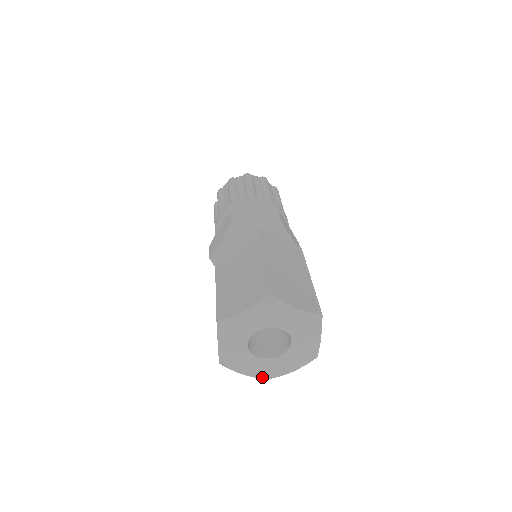
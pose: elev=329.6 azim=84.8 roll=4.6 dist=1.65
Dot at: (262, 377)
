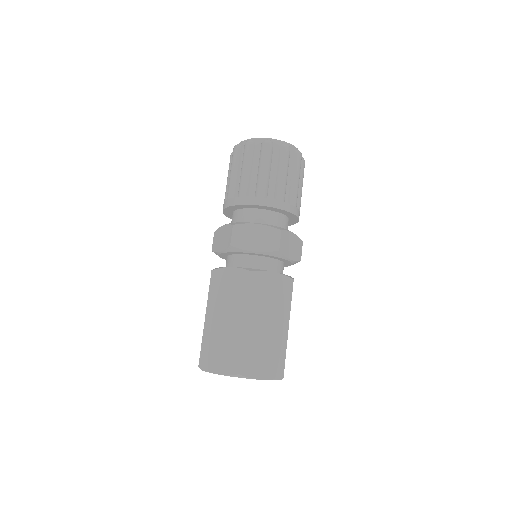
Dot at: occluded
